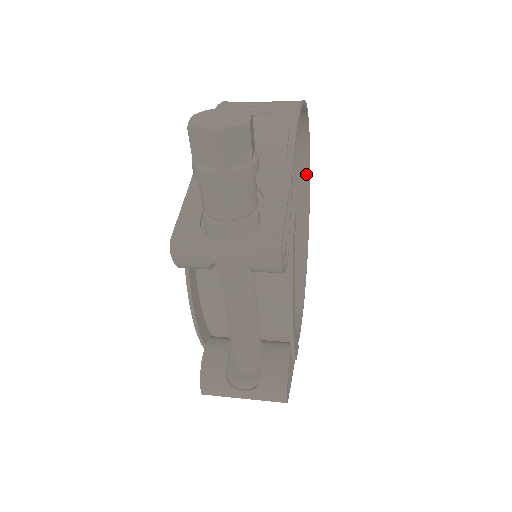
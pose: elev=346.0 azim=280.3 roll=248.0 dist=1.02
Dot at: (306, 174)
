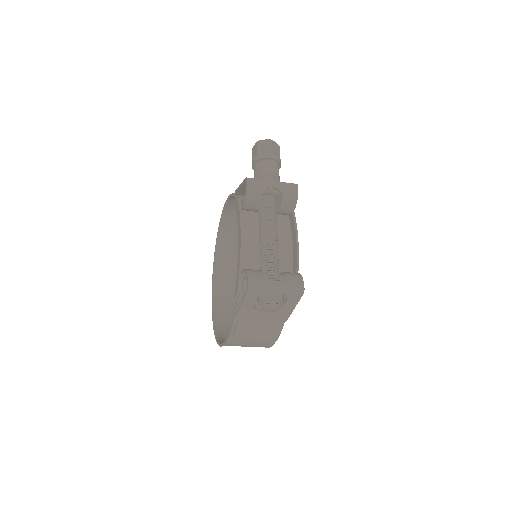
Dot at: occluded
